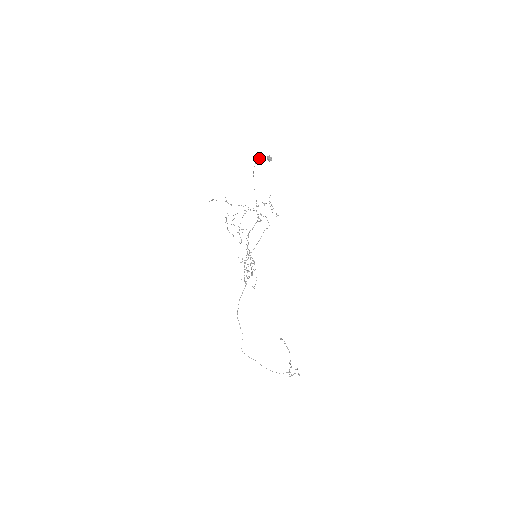
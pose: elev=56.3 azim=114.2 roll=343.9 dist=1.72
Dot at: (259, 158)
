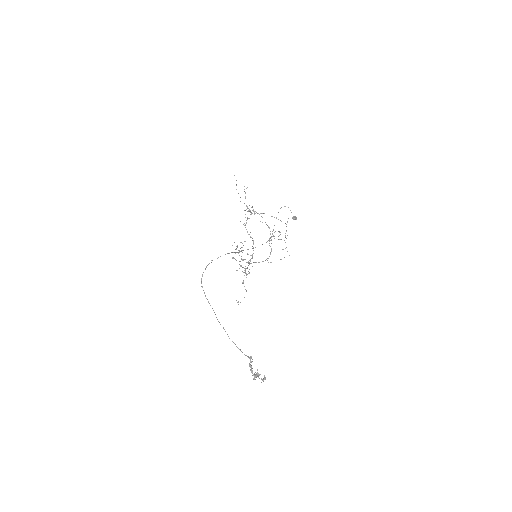
Dot at: occluded
